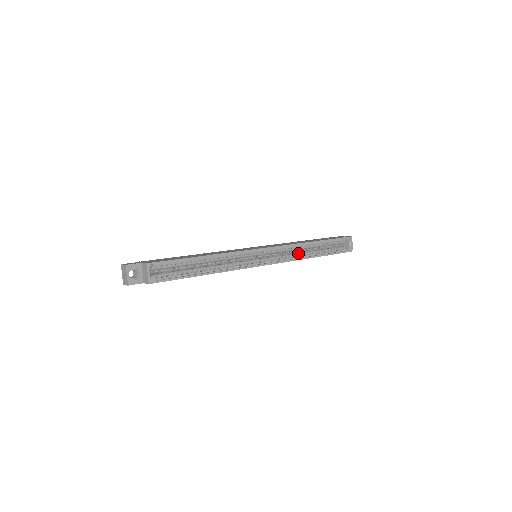
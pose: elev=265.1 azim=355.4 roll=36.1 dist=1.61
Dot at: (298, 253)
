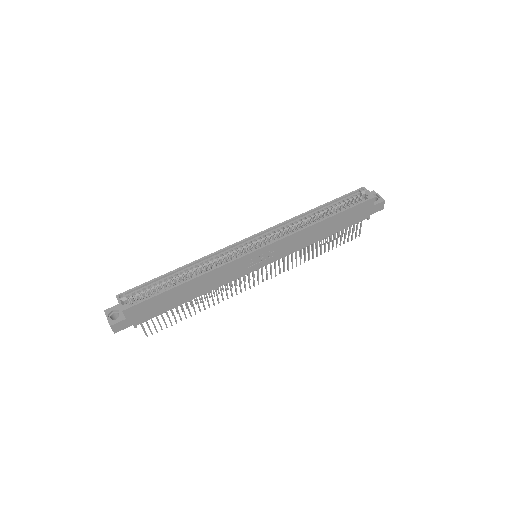
Dot at: (299, 228)
